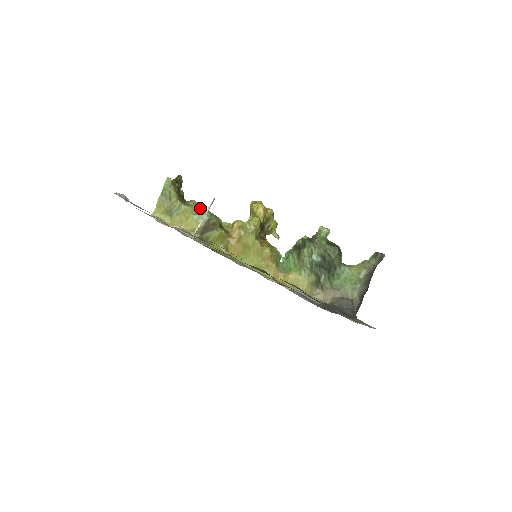
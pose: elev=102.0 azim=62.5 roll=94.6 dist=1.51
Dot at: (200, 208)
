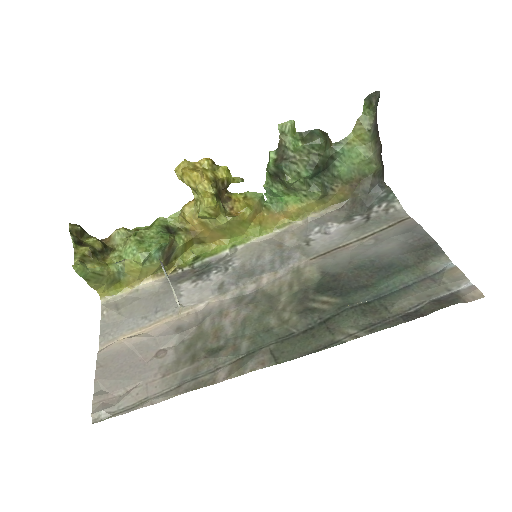
Dot at: (139, 249)
